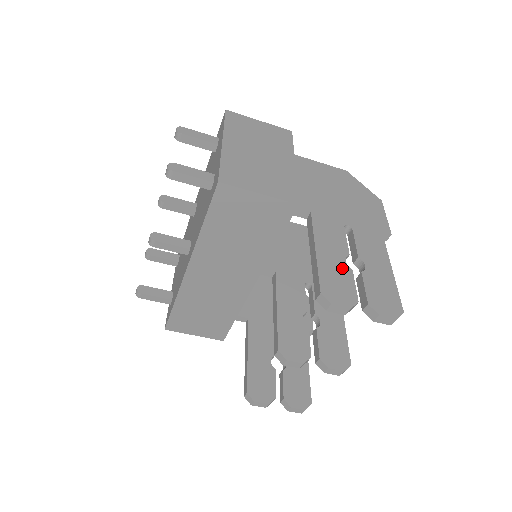
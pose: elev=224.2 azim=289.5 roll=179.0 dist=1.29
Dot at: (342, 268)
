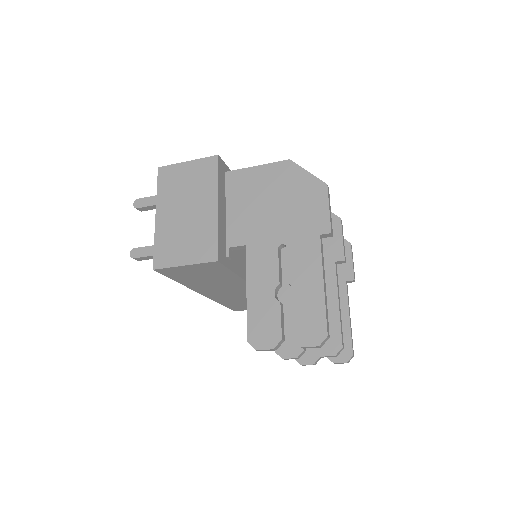
Dot at: (270, 305)
